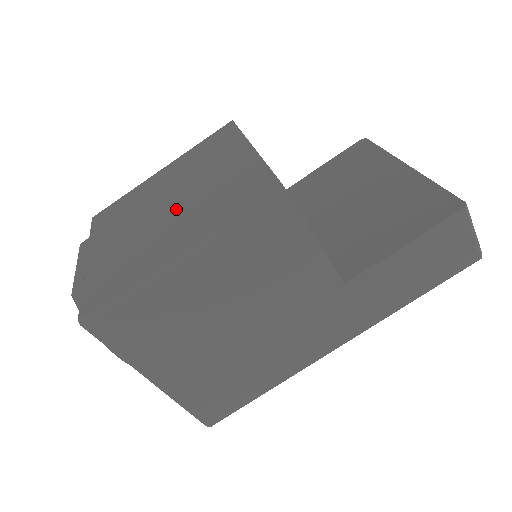
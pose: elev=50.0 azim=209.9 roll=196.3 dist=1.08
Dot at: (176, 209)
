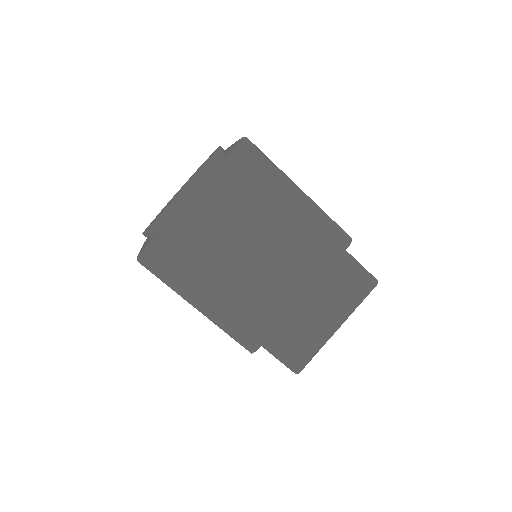
Dot at: (242, 267)
